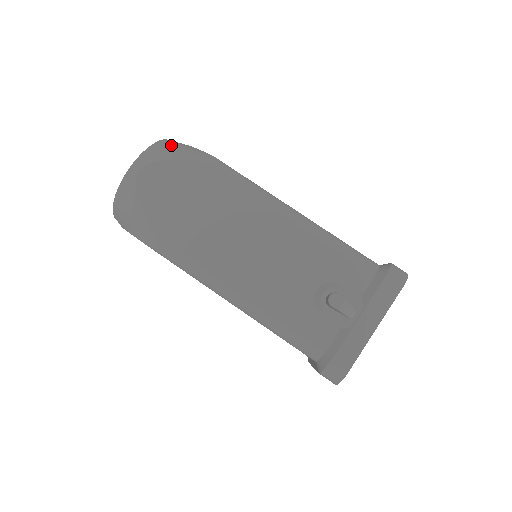
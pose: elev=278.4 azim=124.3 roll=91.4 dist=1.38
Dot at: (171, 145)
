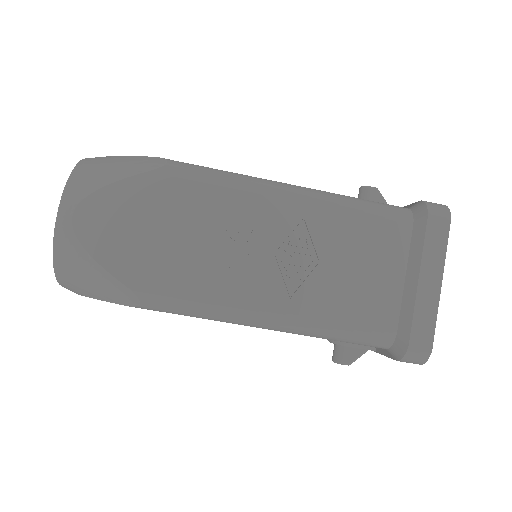
Dot at: (72, 273)
